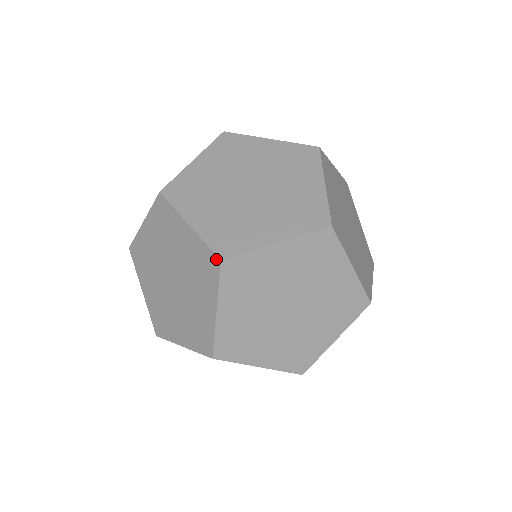
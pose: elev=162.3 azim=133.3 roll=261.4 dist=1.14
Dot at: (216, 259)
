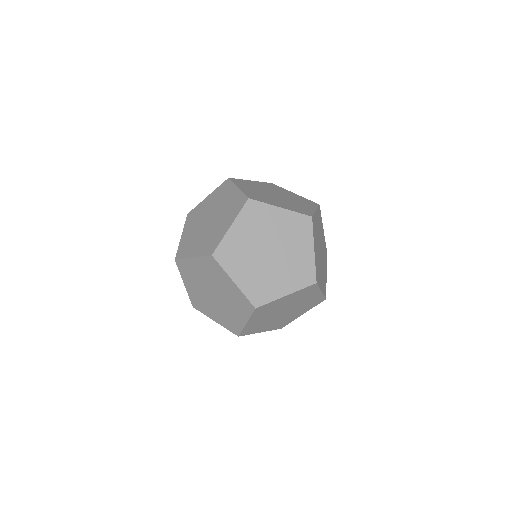
Dot at: occluded
